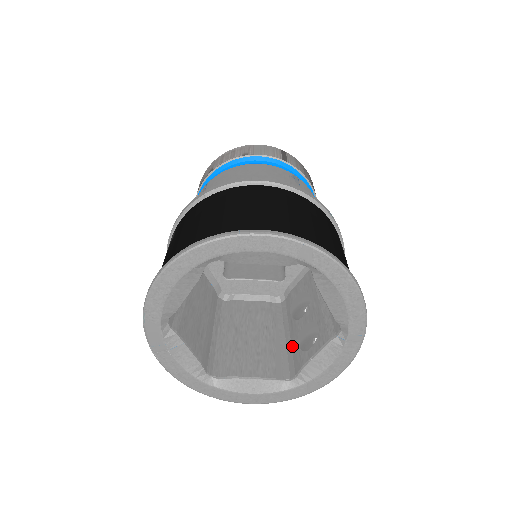
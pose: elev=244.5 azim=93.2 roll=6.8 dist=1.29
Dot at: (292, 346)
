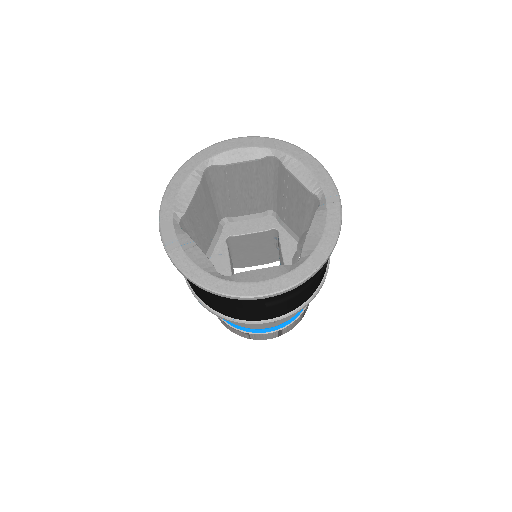
Dot at: occluded
